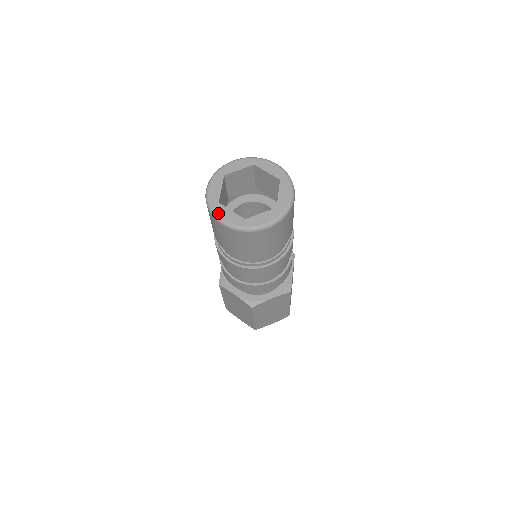
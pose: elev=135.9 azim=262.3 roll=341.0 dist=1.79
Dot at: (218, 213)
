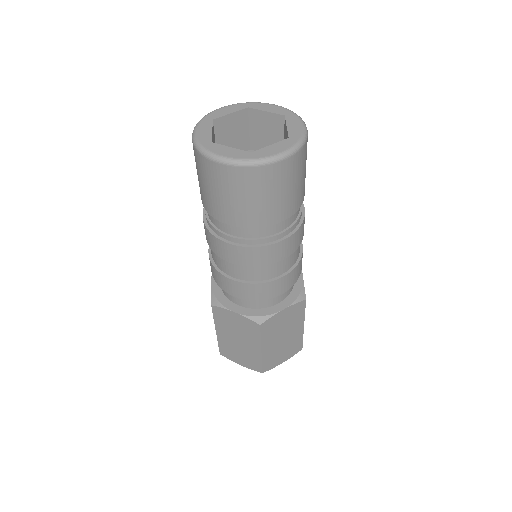
Dot at: (213, 151)
